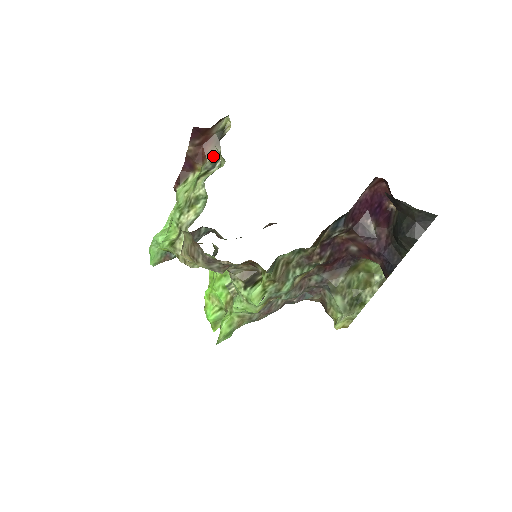
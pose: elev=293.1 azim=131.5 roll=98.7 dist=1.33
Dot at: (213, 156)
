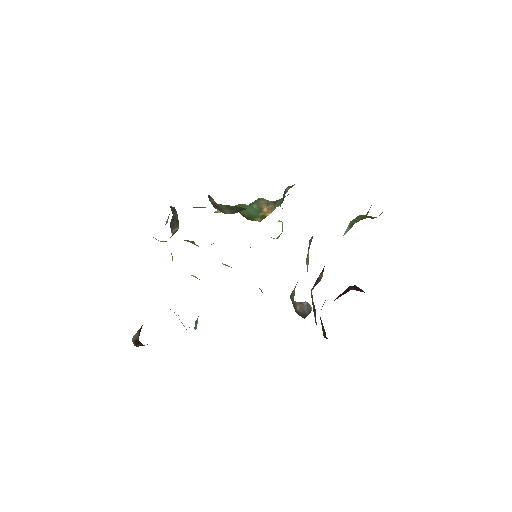
Dot at: occluded
